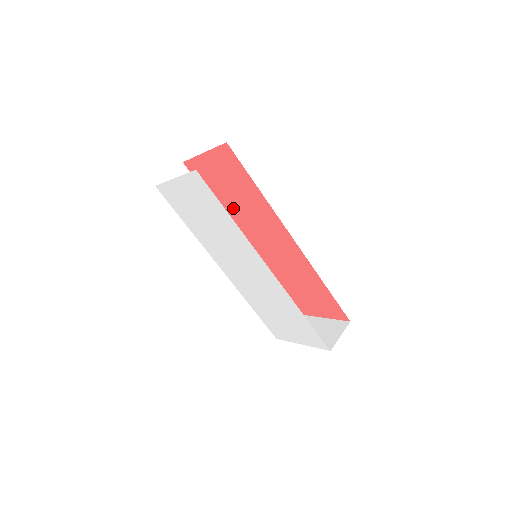
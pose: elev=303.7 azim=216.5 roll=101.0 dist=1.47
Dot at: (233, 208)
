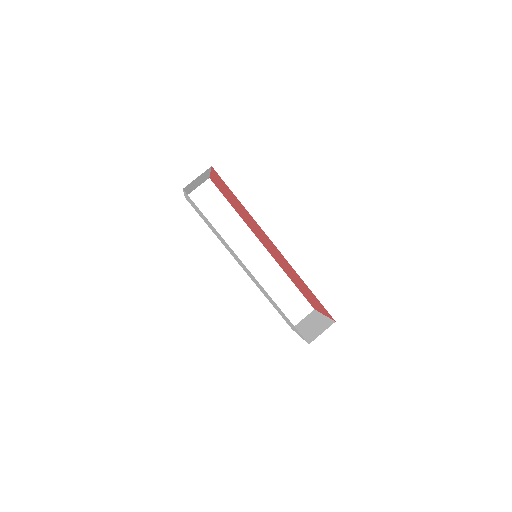
Dot at: (243, 215)
